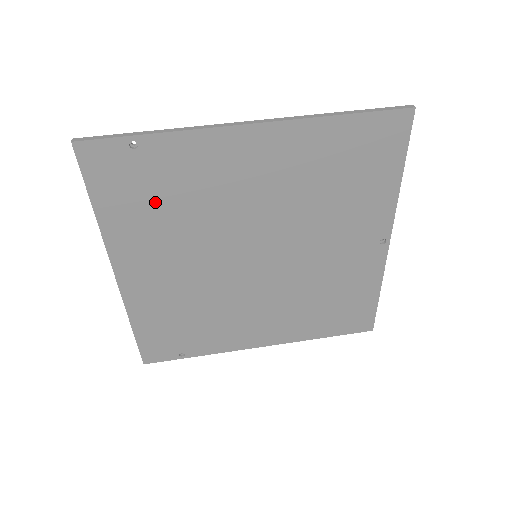
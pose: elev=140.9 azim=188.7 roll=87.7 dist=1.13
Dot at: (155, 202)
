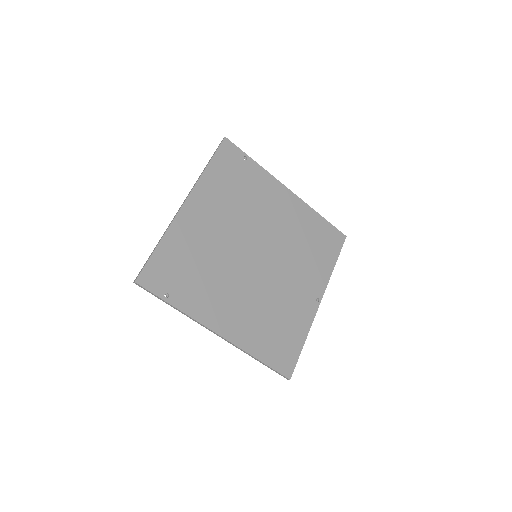
Dot at: (235, 185)
